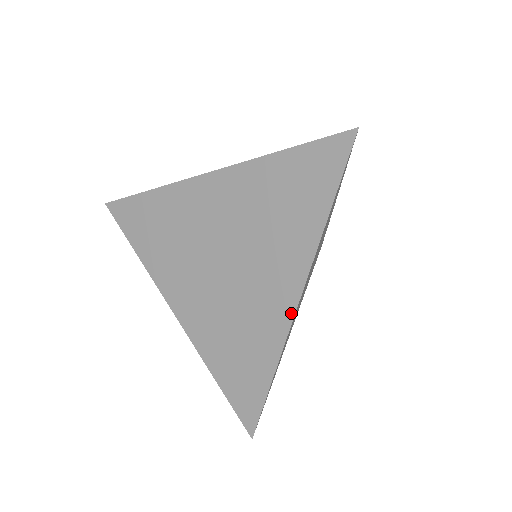
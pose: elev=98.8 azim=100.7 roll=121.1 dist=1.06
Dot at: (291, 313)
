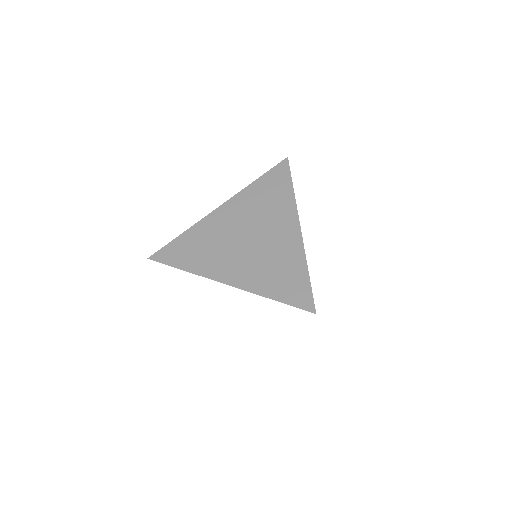
Dot at: (300, 235)
